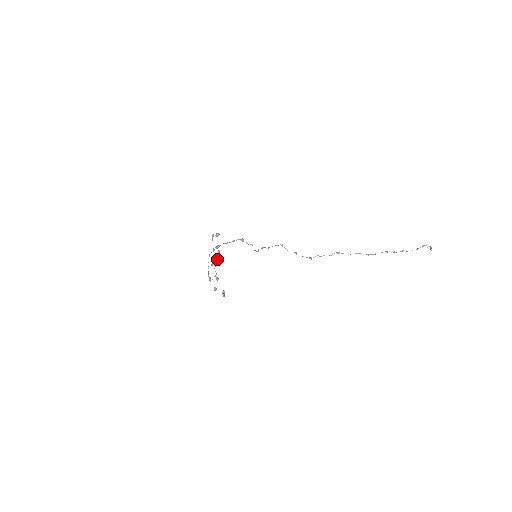
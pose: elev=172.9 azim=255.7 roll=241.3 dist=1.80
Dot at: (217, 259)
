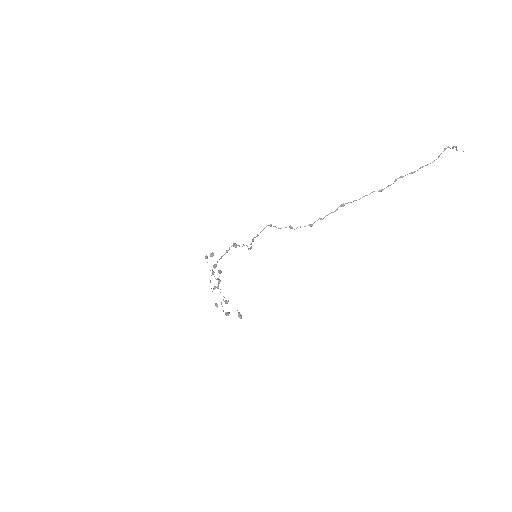
Dot at: (219, 280)
